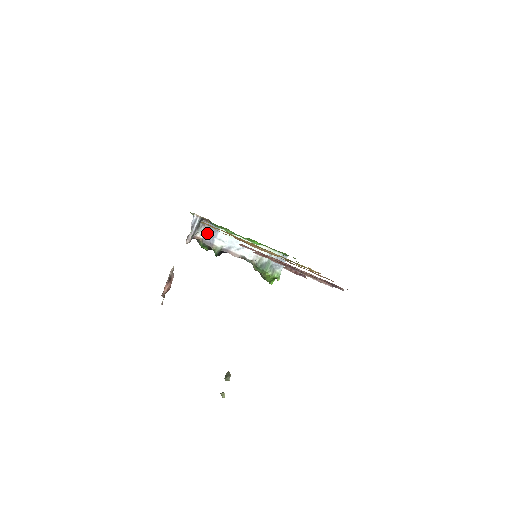
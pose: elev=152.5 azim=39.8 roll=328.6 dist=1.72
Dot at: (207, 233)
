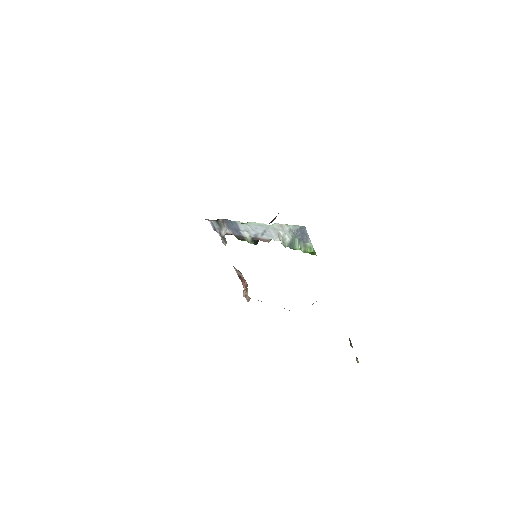
Dot at: (232, 228)
